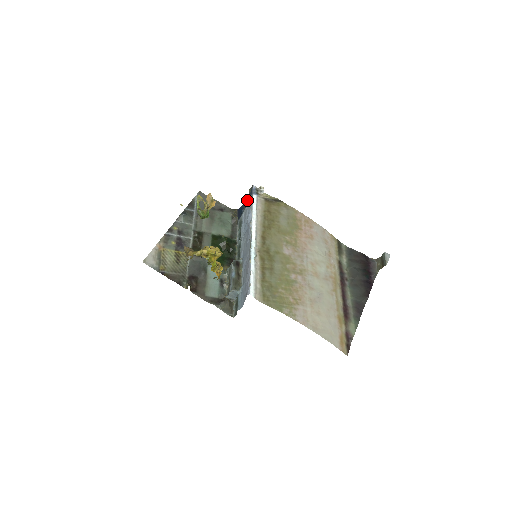
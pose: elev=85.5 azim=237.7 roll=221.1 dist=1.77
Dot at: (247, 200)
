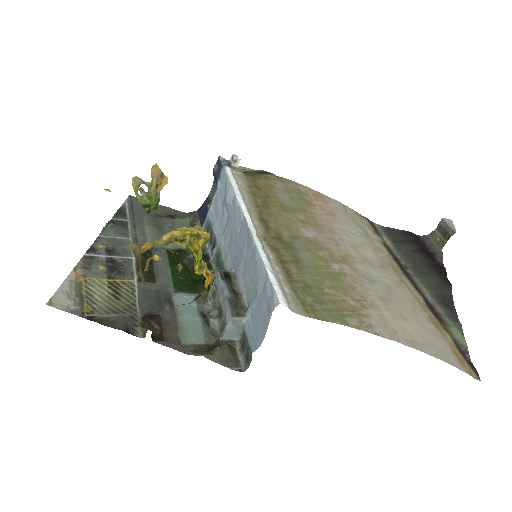
Dot at: (212, 187)
